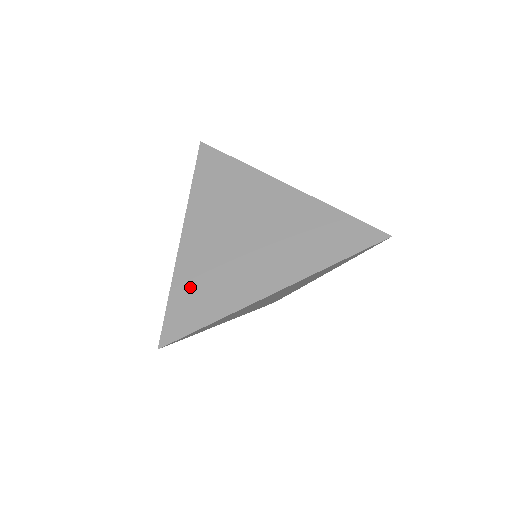
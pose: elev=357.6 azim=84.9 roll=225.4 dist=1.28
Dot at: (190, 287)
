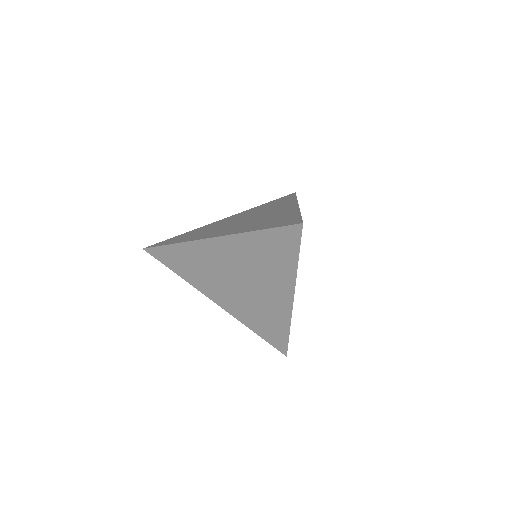
Dot at: (191, 233)
